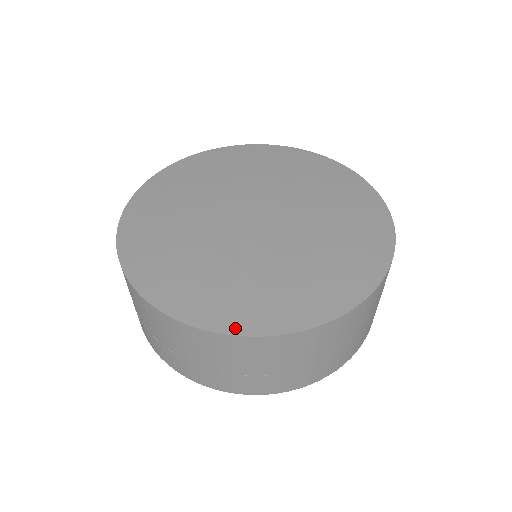
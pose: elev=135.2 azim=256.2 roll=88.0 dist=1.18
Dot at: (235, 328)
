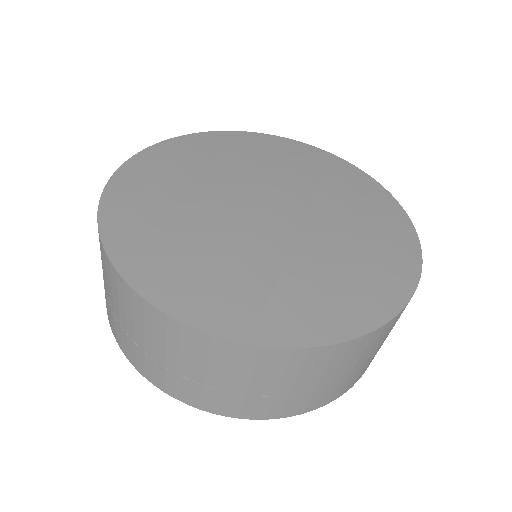
Dot at: (222, 328)
